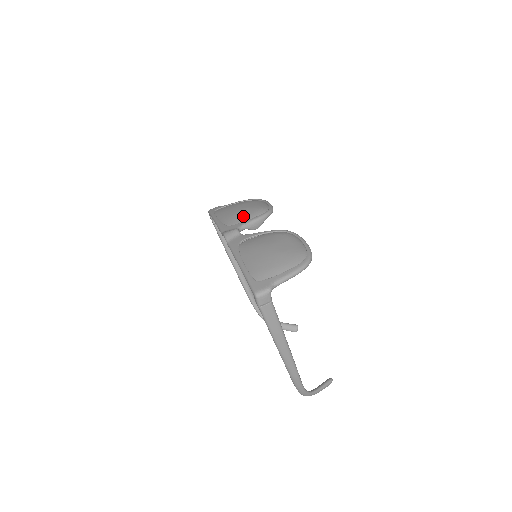
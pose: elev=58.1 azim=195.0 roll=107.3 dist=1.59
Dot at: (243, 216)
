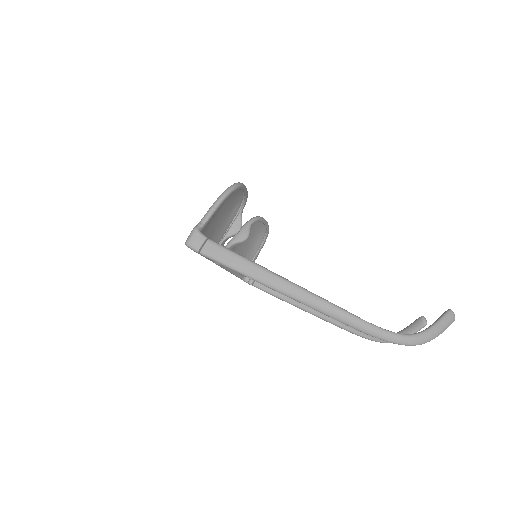
Dot at: occluded
